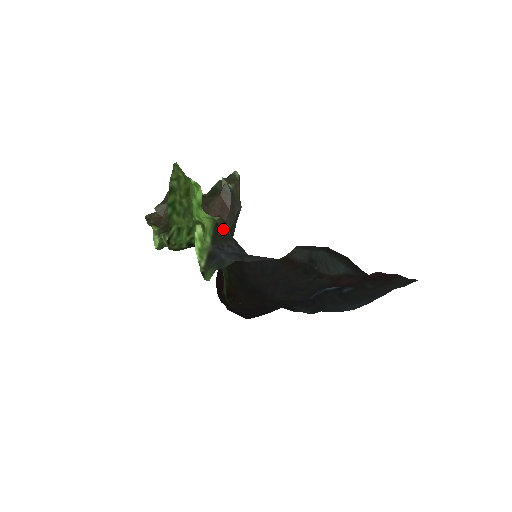
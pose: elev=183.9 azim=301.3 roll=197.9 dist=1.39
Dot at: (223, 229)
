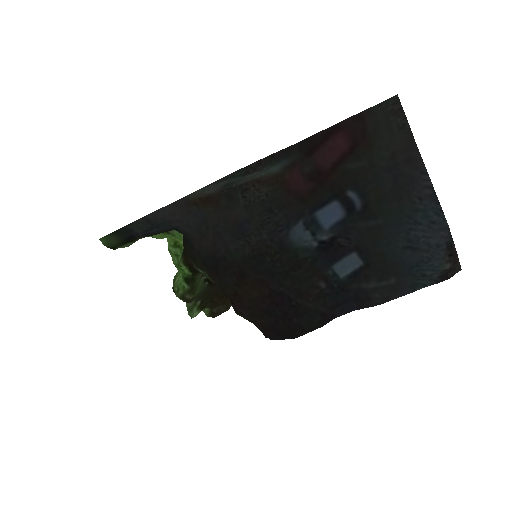
Dot at: occluded
